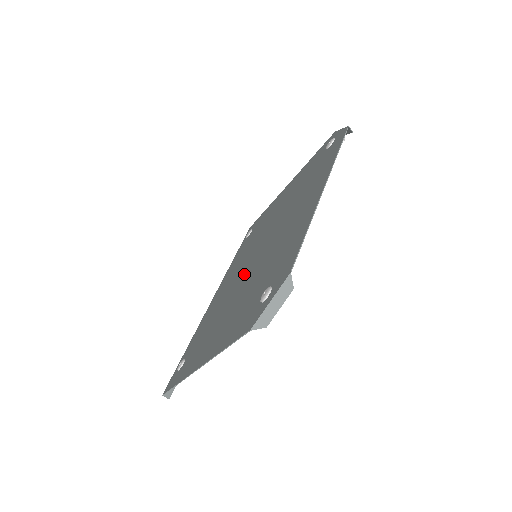
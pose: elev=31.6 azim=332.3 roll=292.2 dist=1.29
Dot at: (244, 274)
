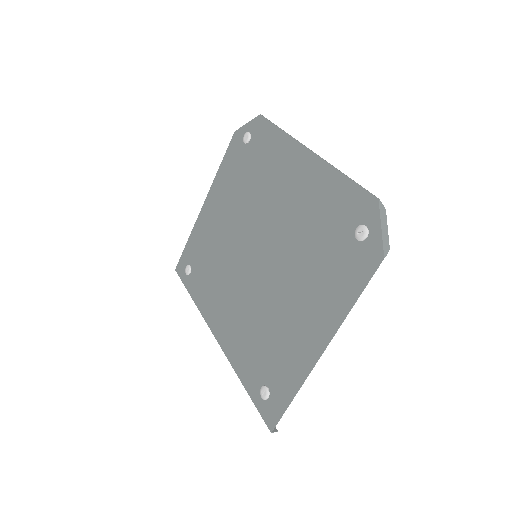
Dot at: (261, 274)
